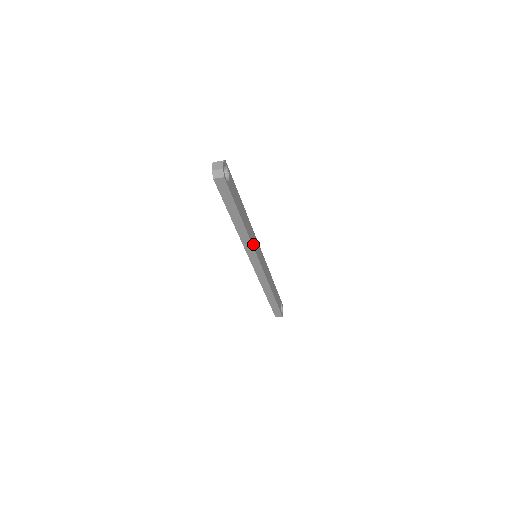
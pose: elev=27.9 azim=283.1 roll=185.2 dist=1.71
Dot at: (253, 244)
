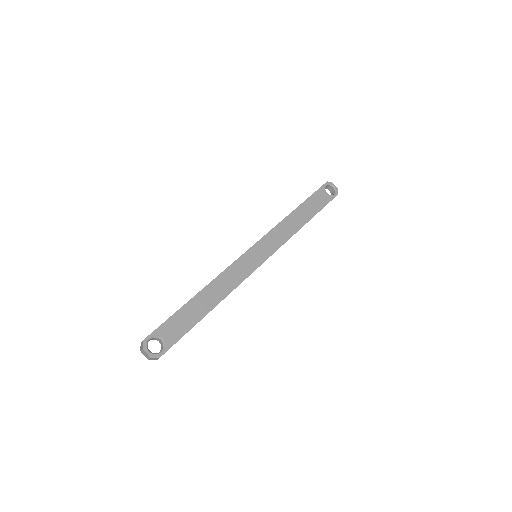
Dot at: (241, 279)
